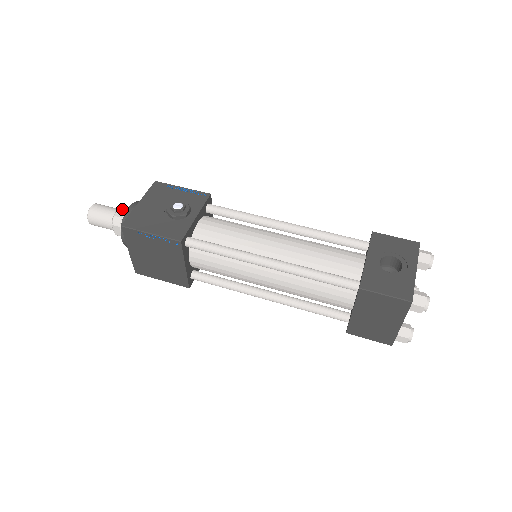
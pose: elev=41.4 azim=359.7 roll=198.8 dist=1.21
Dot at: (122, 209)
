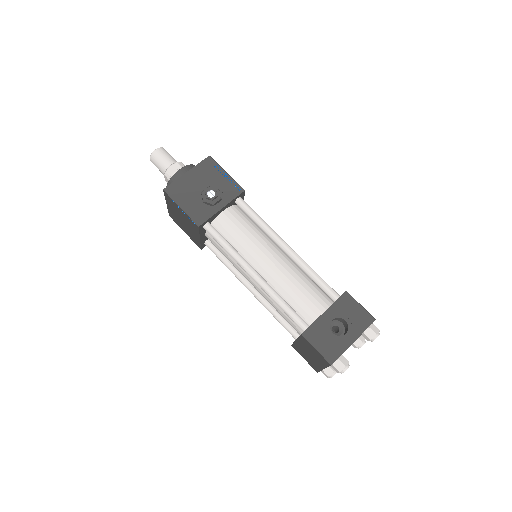
Dot at: (176, 165)
